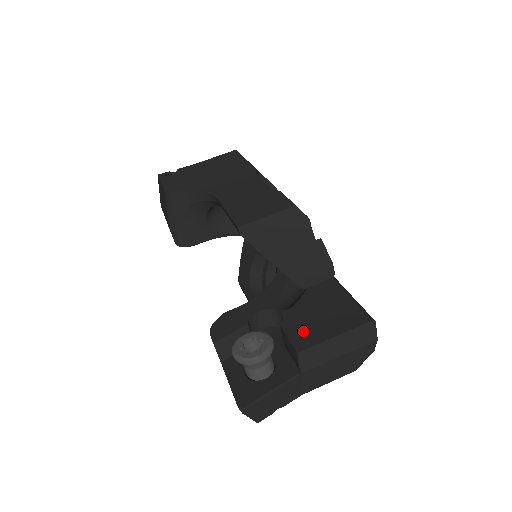
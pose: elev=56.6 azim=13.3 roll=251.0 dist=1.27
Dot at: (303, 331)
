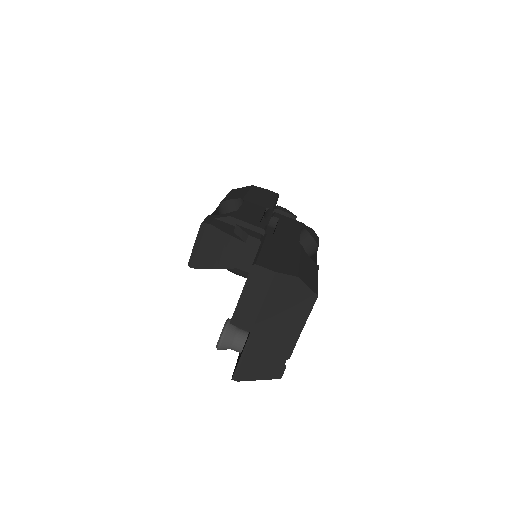
Dot at: occluded
